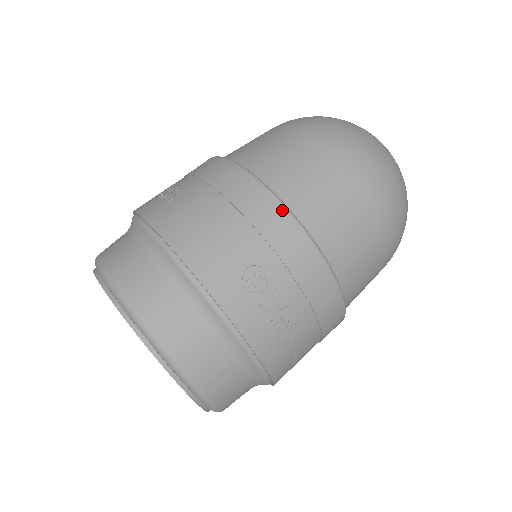
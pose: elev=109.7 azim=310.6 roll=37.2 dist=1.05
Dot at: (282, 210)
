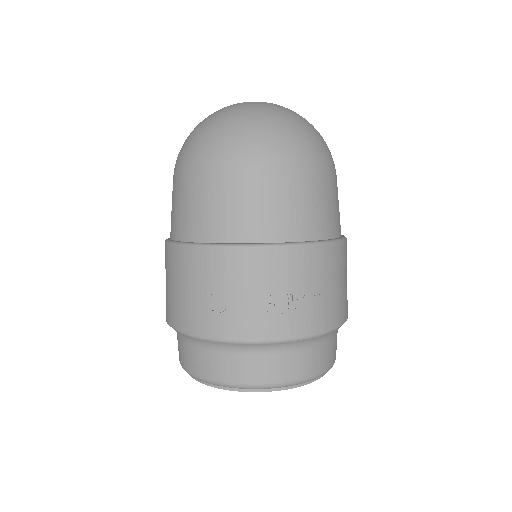
Dot at: (191, 249)
